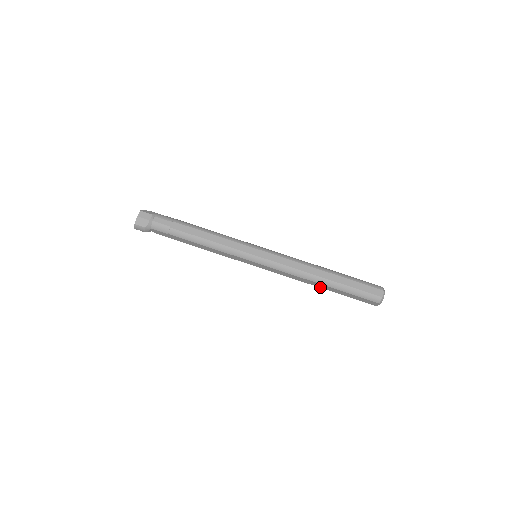
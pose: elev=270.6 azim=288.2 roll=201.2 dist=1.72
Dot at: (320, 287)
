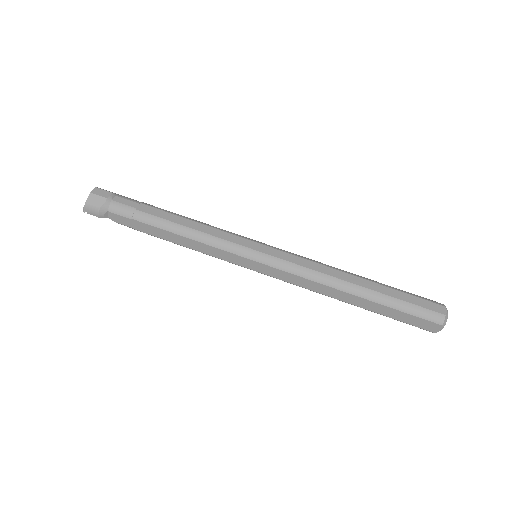
Dot at: (350, 303)
